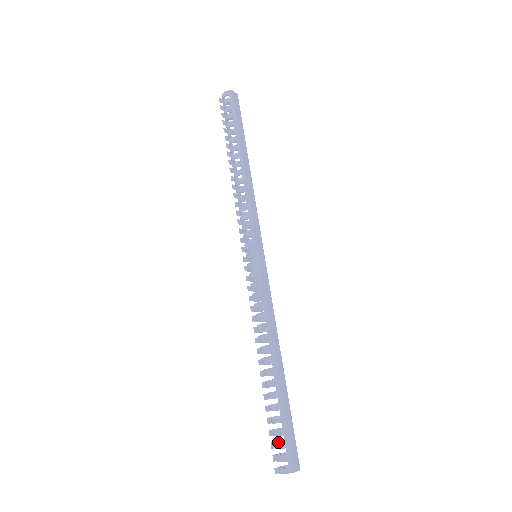
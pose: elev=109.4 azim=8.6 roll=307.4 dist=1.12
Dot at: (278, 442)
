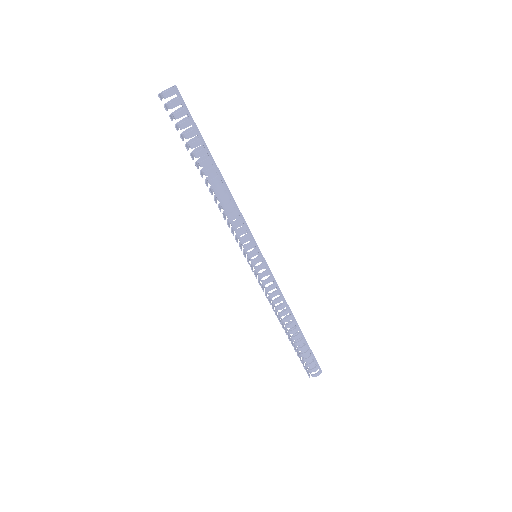
Dot at: (311, 364)
